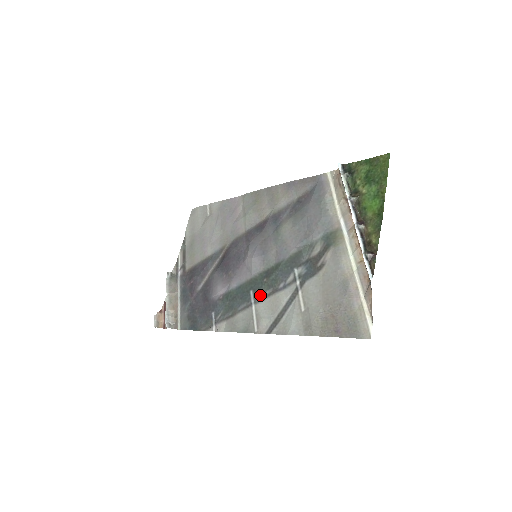
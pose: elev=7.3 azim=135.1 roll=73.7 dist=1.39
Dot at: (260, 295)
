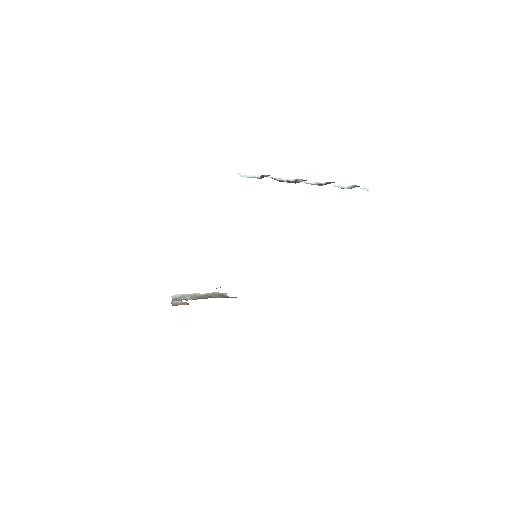
Dot at: occluded
